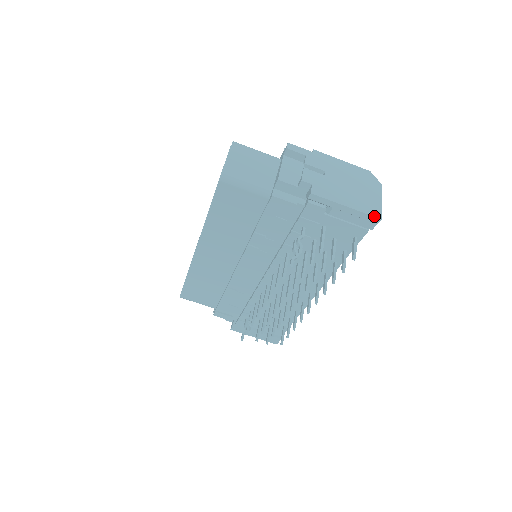
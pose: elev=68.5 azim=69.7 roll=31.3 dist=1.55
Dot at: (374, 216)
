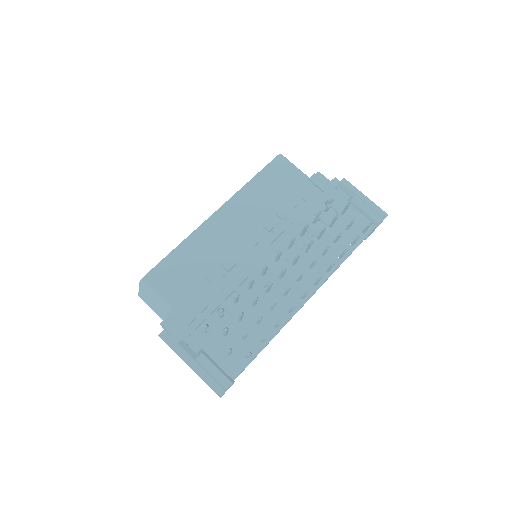
Dot at: (383, 211)
